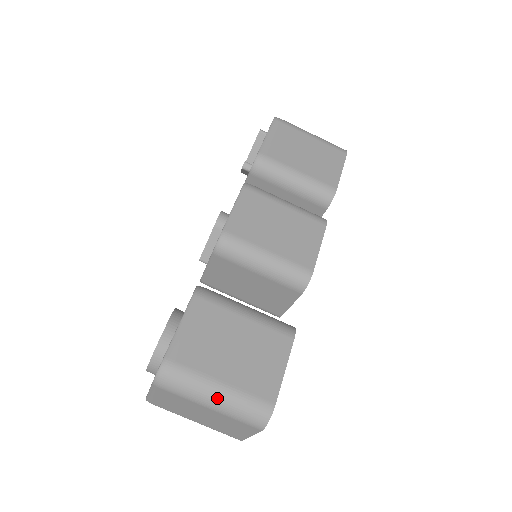
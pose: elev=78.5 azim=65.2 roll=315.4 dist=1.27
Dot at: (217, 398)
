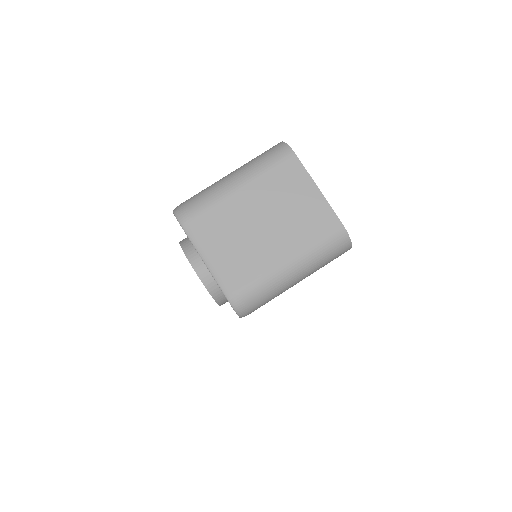
Dot at: (233, 175)
